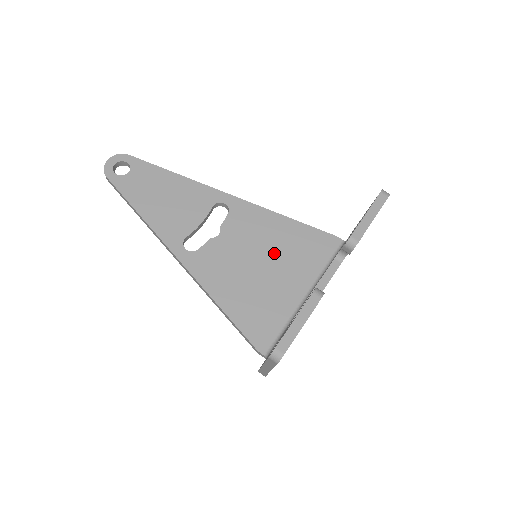
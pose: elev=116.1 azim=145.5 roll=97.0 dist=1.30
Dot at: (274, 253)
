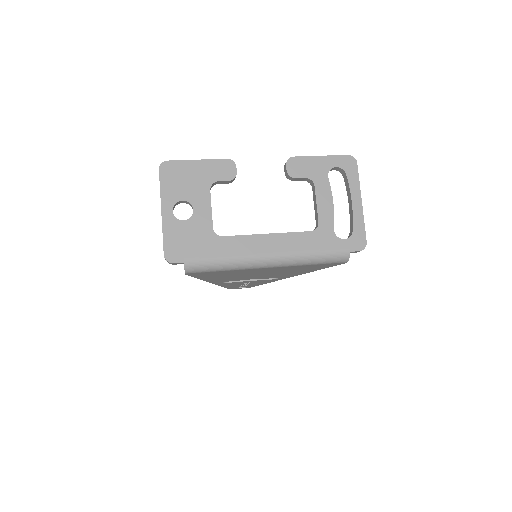
Dot at: occluded
